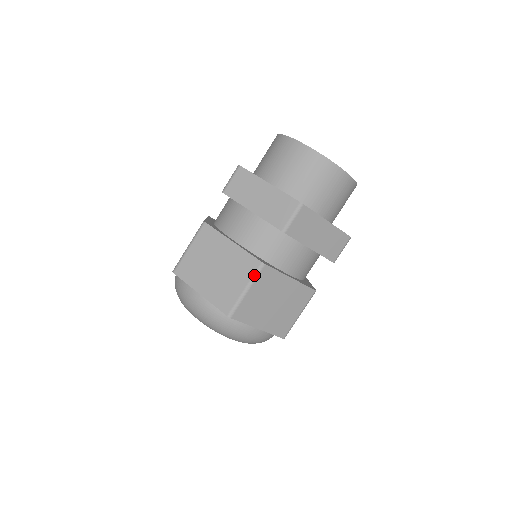
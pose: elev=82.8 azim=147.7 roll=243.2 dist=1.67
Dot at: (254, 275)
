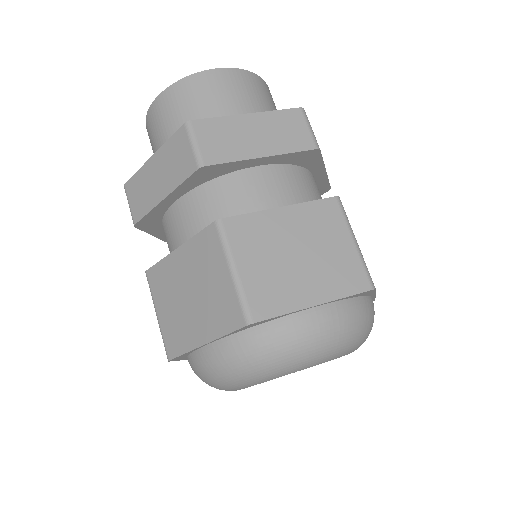
Dot at: (345, 217)
